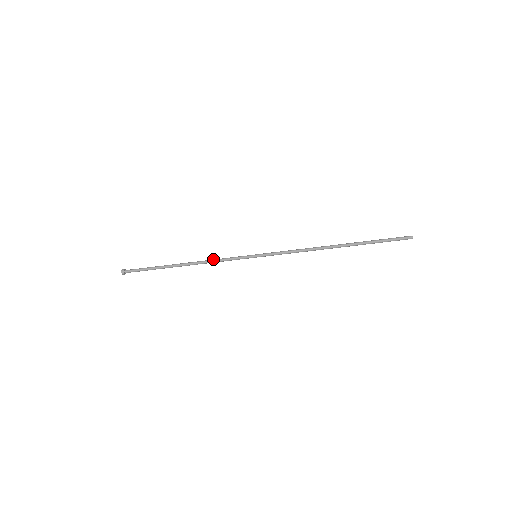
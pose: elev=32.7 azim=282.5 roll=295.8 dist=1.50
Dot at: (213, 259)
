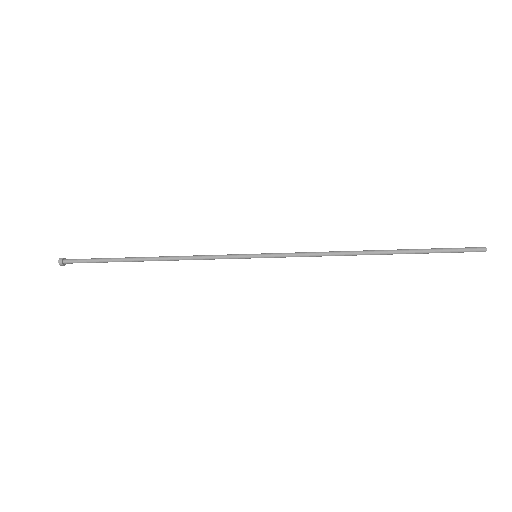
Dot at: (193, 257)
